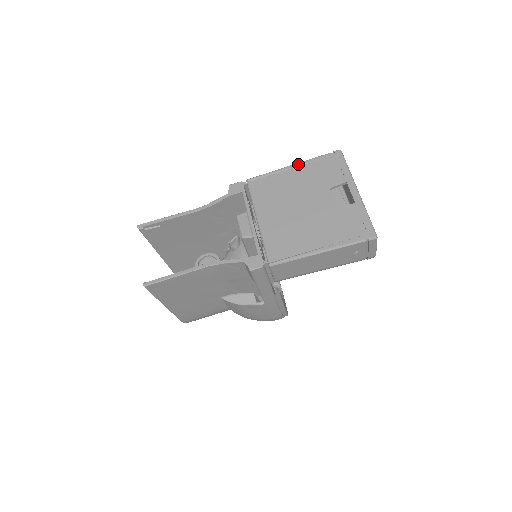
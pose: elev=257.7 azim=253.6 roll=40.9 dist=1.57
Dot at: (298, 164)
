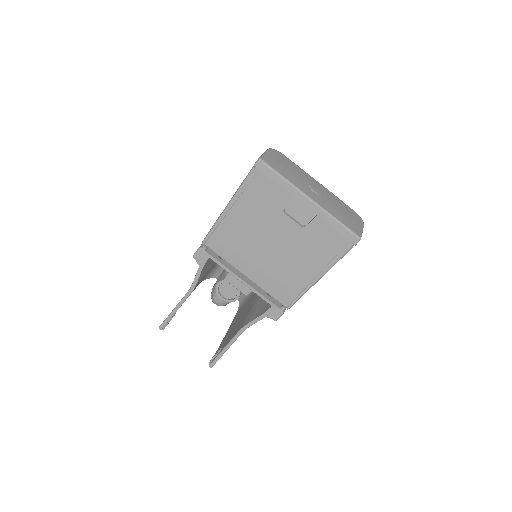
Dot at: (233, 201)
